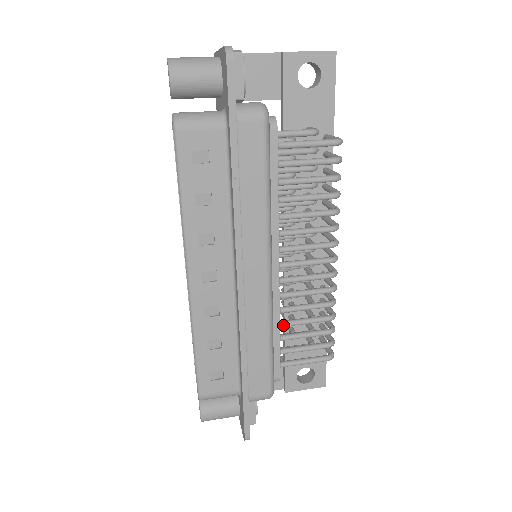
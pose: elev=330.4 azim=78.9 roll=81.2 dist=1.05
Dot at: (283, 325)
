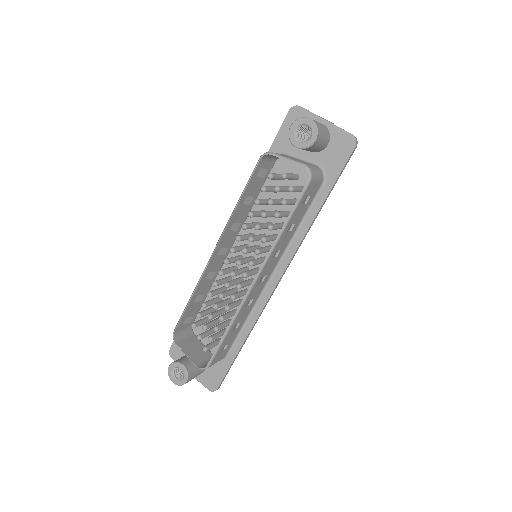
Dot at: occluded
